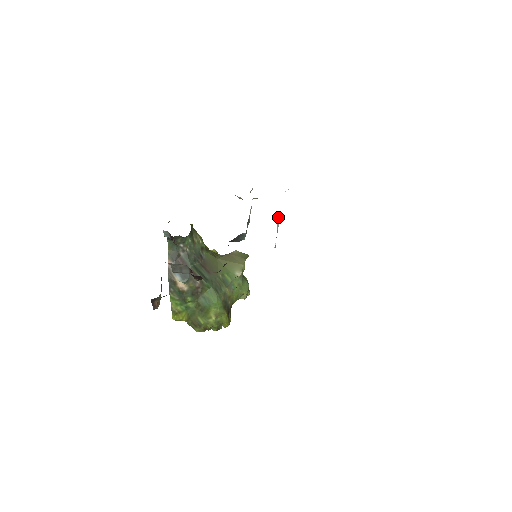
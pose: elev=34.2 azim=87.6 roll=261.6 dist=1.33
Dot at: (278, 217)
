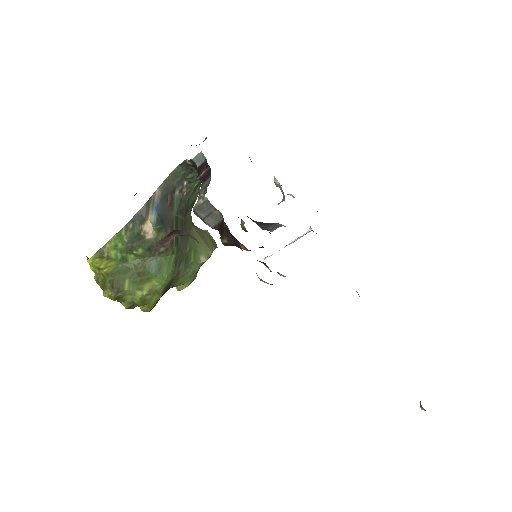
Dot at: (307, 232)
